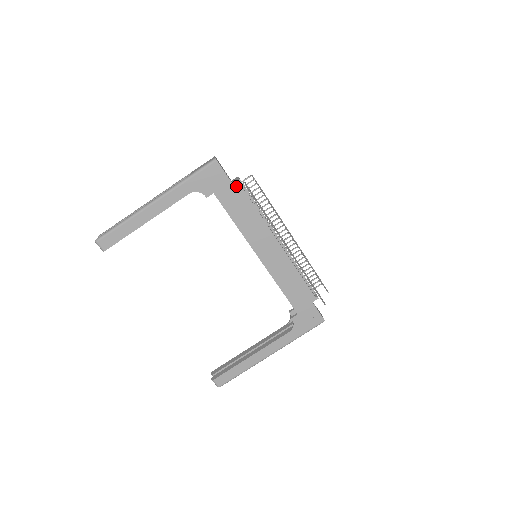
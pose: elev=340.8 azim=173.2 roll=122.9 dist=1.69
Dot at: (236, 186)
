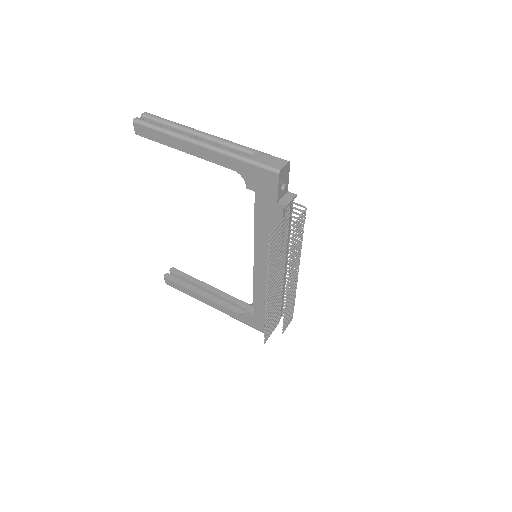
Dot at: (279, 207)
